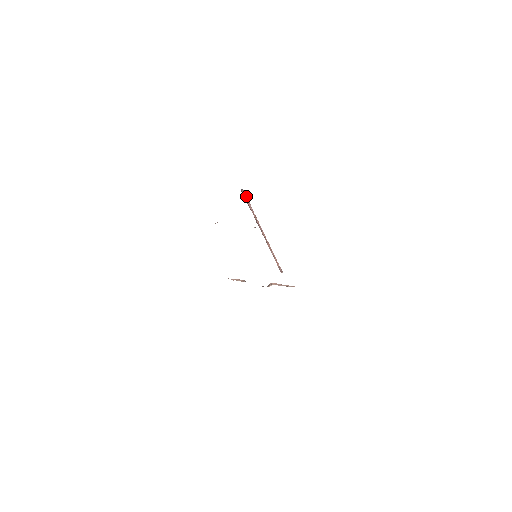
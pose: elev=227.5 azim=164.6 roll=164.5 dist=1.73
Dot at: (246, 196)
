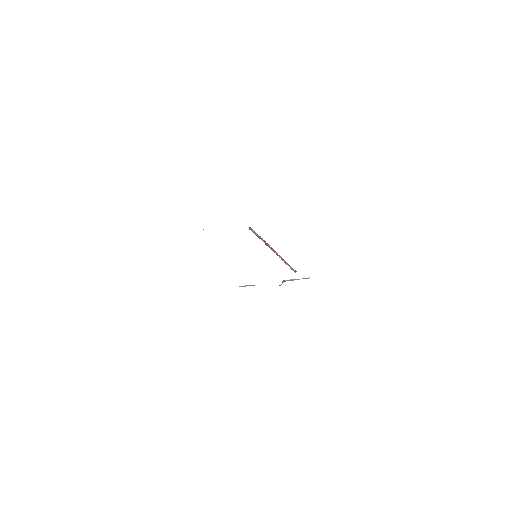
Dot at: occluded
